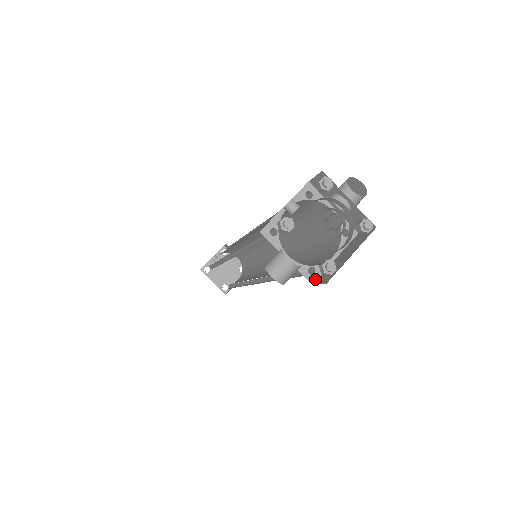
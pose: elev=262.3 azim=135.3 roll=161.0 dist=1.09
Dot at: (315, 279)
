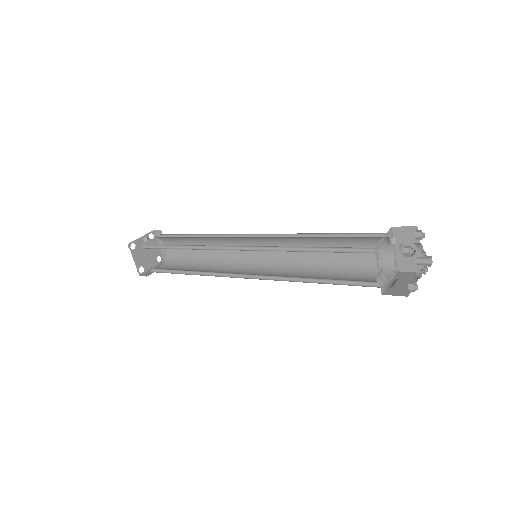
Dot at: (383, 291)
